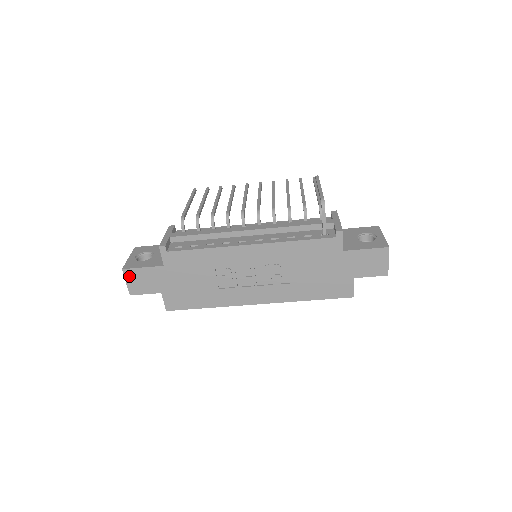
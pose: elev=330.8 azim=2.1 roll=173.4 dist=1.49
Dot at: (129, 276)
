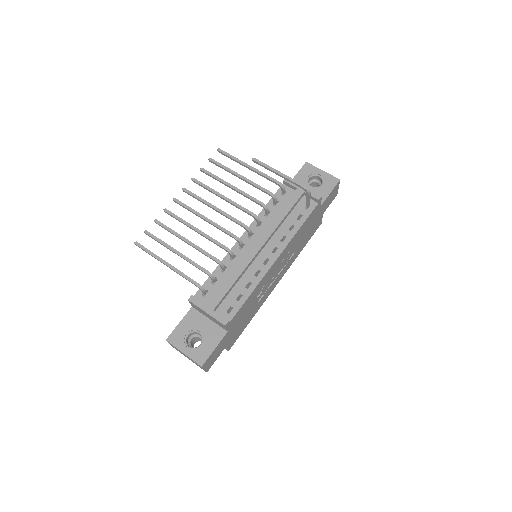
Dot at: (206, 364)
